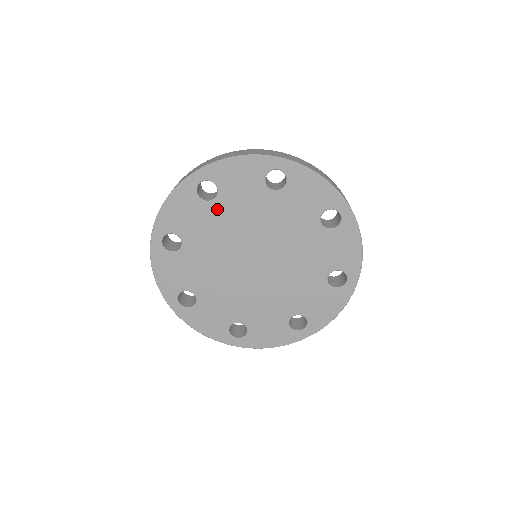
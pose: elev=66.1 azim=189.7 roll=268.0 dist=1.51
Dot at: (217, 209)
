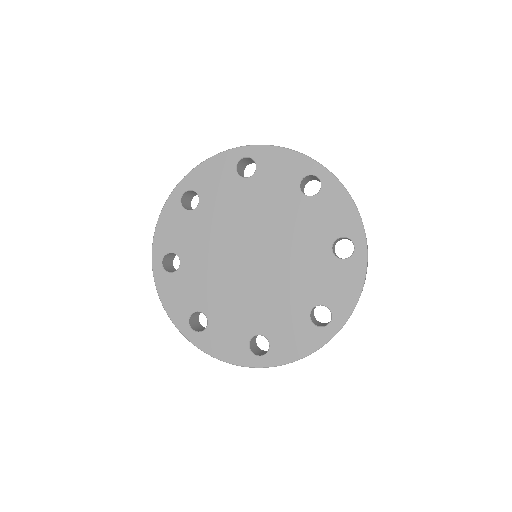
Dot at: (202, 214)
